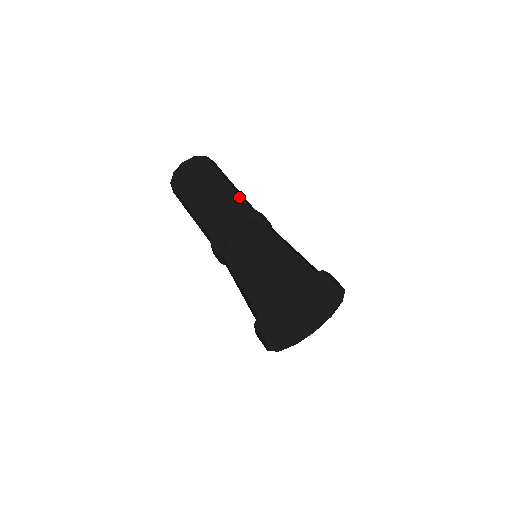
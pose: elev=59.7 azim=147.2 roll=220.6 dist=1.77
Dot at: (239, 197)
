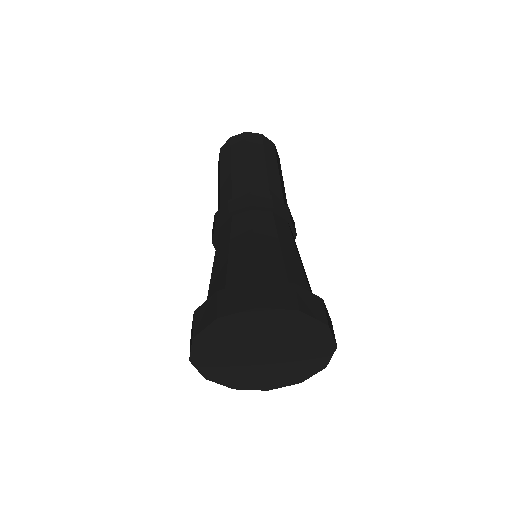
Dot at: occluded
